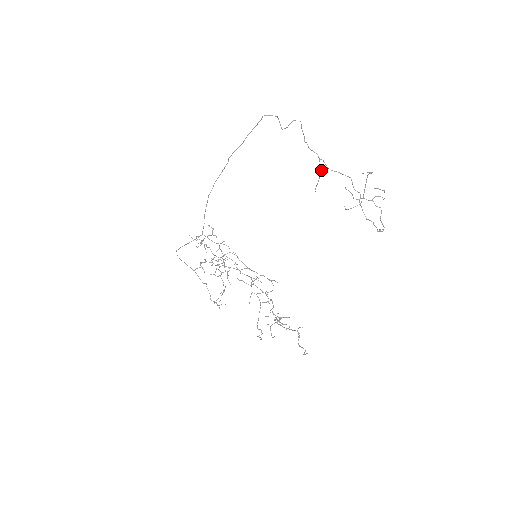
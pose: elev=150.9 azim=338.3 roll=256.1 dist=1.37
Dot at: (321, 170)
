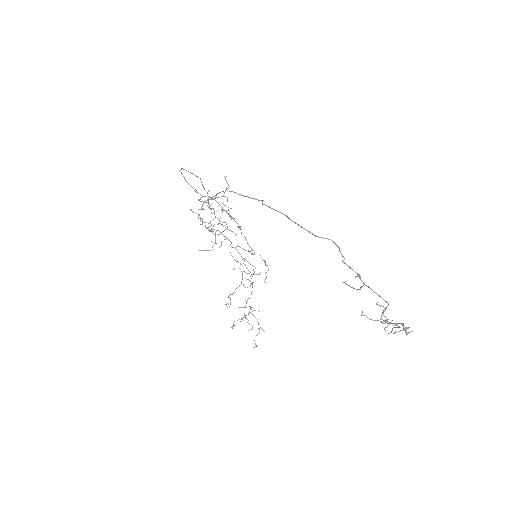
Dot at: (359, 289)
